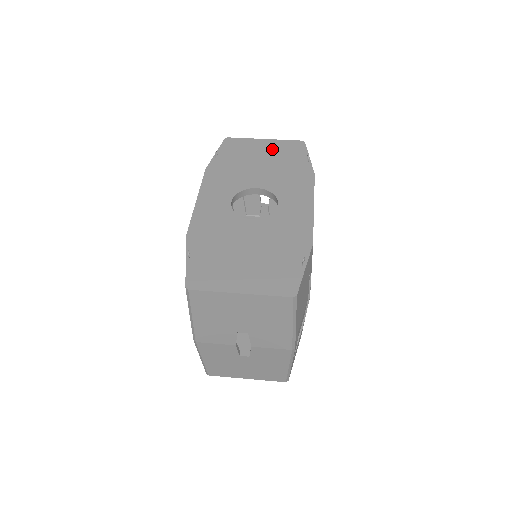
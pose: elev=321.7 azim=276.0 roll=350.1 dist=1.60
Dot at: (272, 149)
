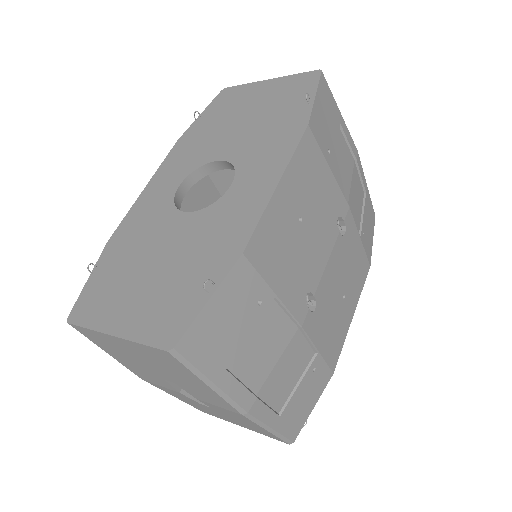
Dot at: (270, 93)
